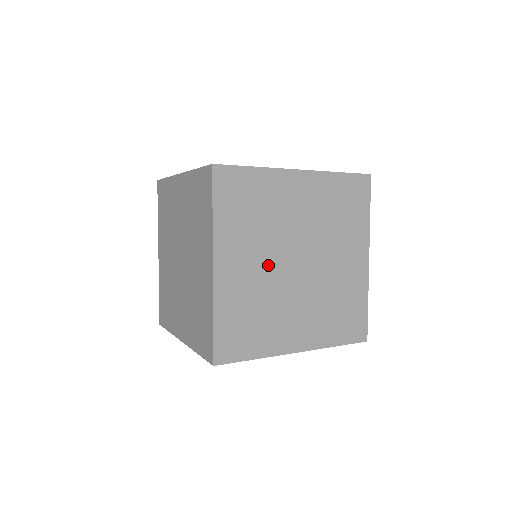
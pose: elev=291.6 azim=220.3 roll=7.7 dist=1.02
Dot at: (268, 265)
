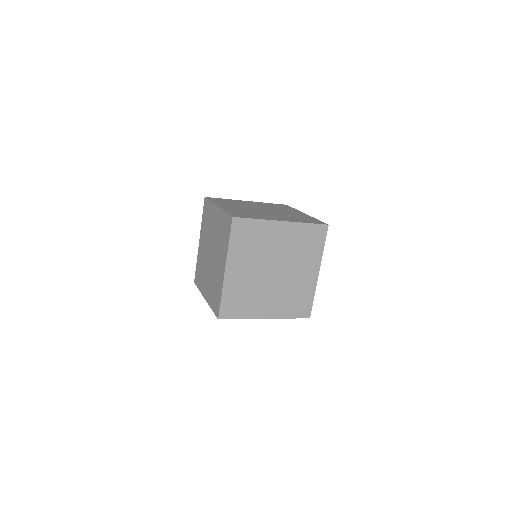
Dot at: (256, 271)
